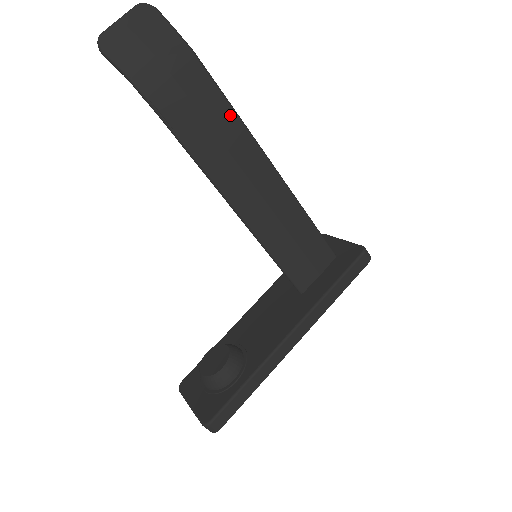
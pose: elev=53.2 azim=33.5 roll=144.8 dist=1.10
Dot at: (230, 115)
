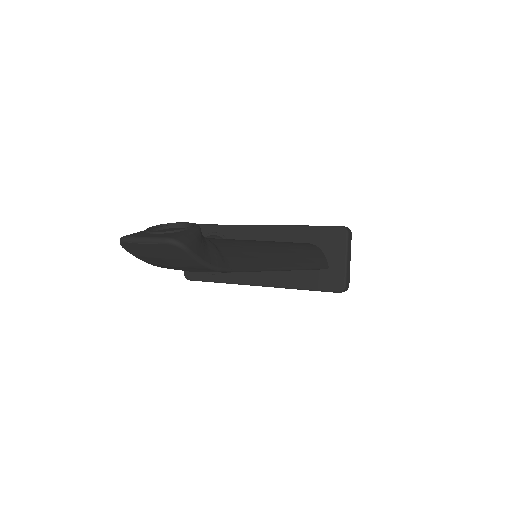
Dot at: occluded
